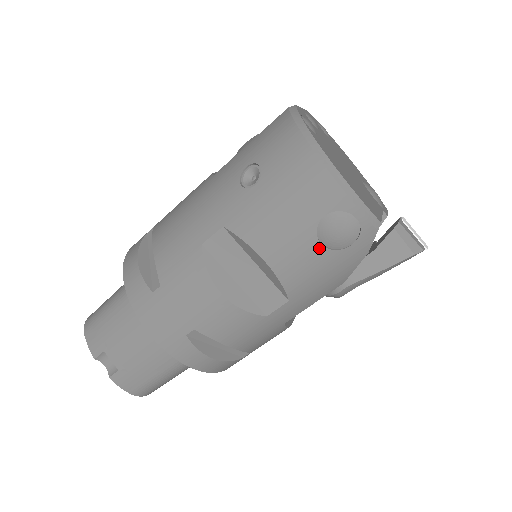
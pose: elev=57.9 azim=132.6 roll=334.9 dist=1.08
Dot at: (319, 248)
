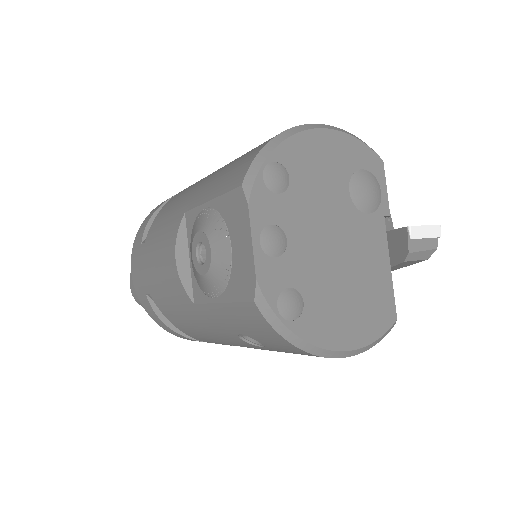
Dot at: occluded
